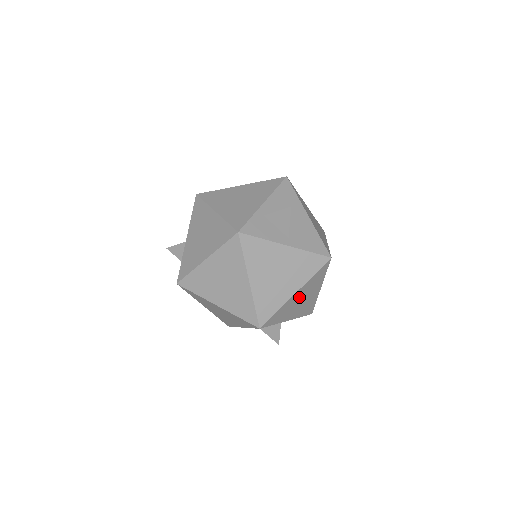
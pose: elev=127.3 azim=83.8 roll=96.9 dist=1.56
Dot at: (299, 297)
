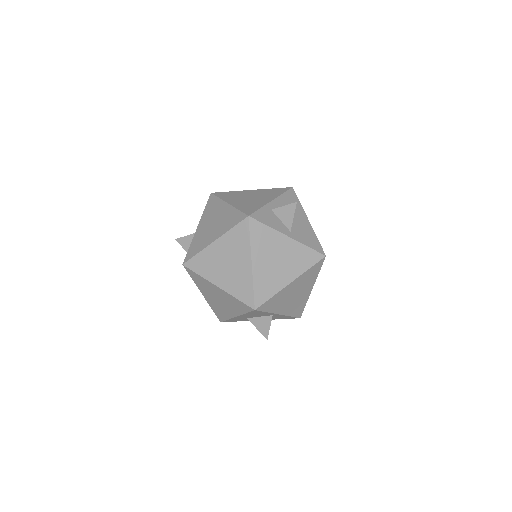
Dot at: (293, 289)
